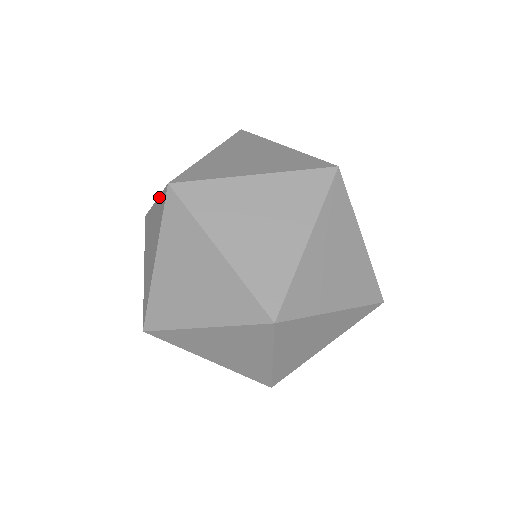
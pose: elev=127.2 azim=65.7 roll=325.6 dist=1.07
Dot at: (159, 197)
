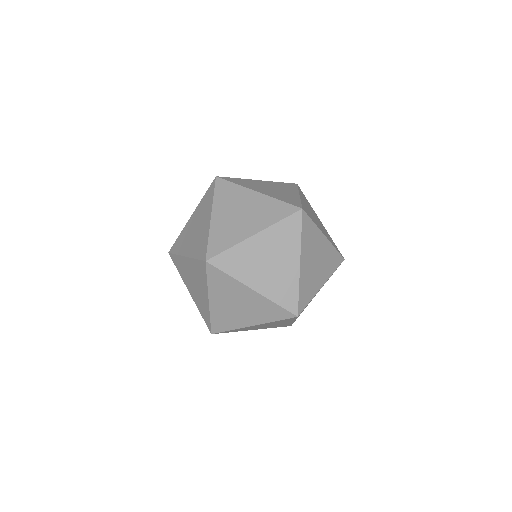
Dot at: (201, 200)
